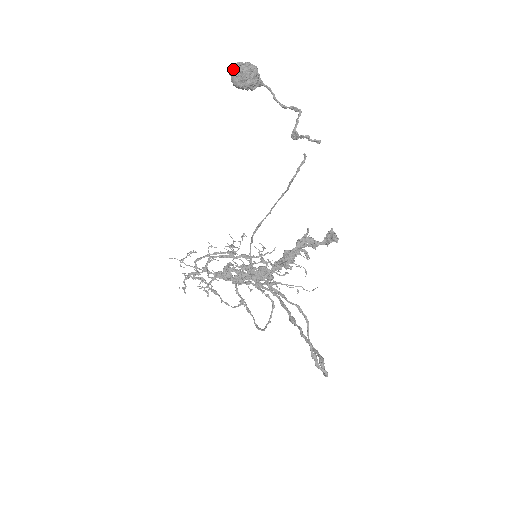
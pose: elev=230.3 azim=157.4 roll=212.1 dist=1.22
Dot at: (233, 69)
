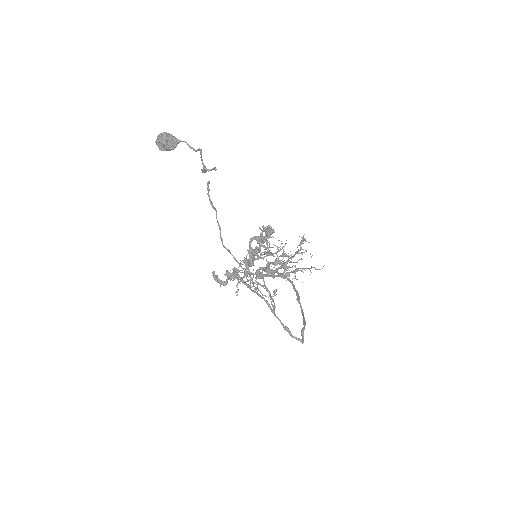
Dot at: (156, 142)
